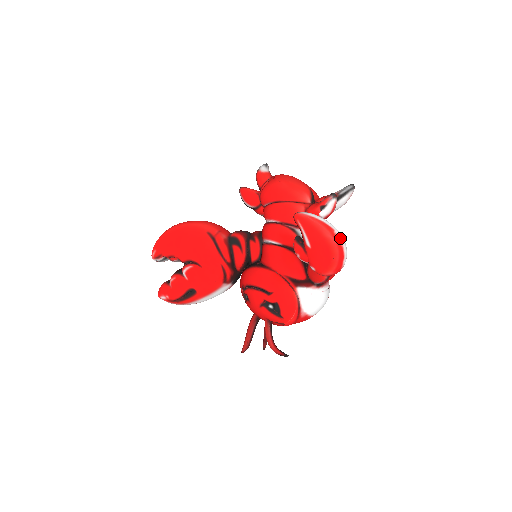
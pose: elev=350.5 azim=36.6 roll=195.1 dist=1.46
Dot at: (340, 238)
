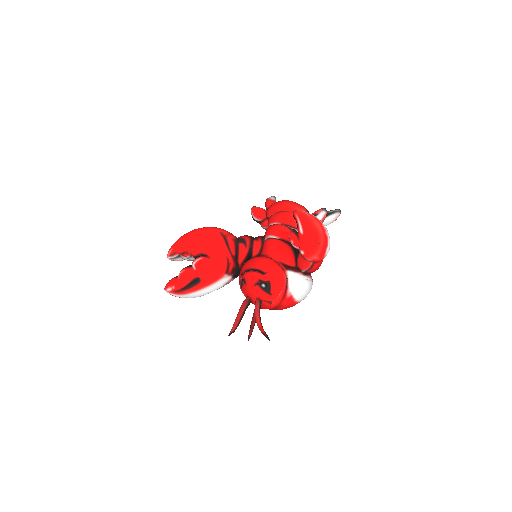
Dot at: (326, 230)
